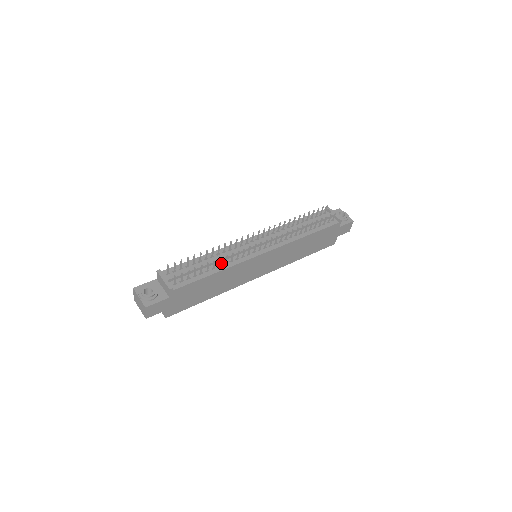
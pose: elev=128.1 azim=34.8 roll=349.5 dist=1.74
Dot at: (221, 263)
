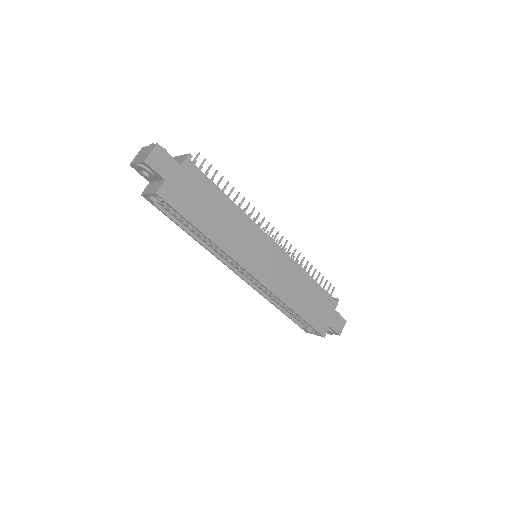
Dot at: occluded
